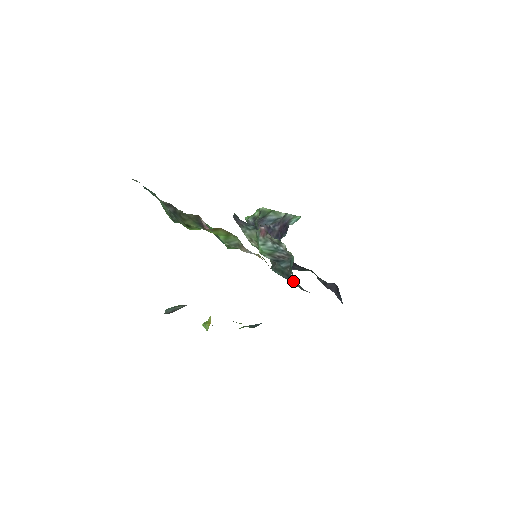
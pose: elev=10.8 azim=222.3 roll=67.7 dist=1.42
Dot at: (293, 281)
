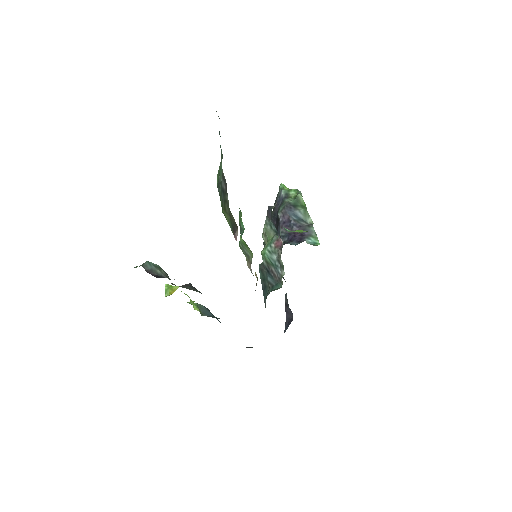
Dot at: (265, 295)
